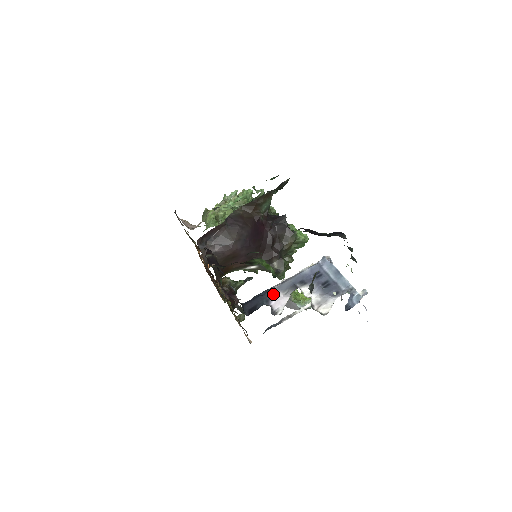
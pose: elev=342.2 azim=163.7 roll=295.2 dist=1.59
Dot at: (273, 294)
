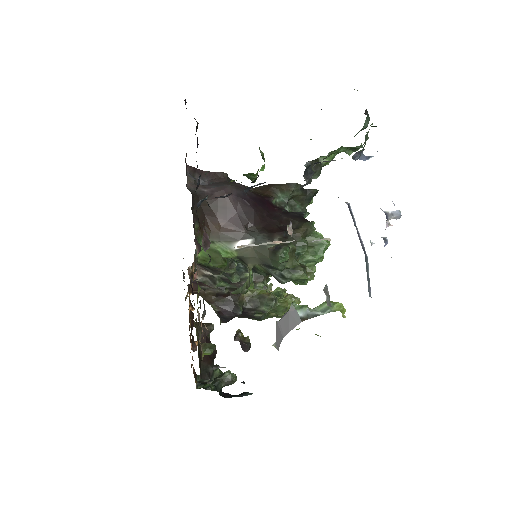
Dot at: occluded
